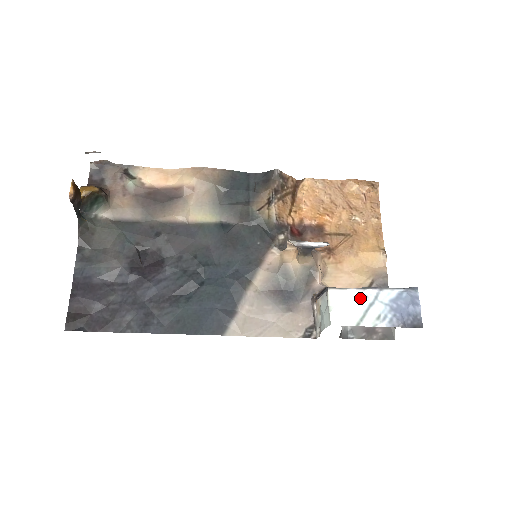
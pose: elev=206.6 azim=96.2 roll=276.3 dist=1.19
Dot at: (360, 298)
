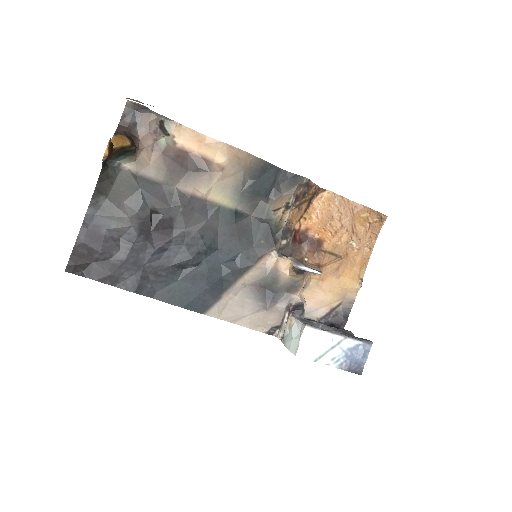
Dot at: (327, 341)
